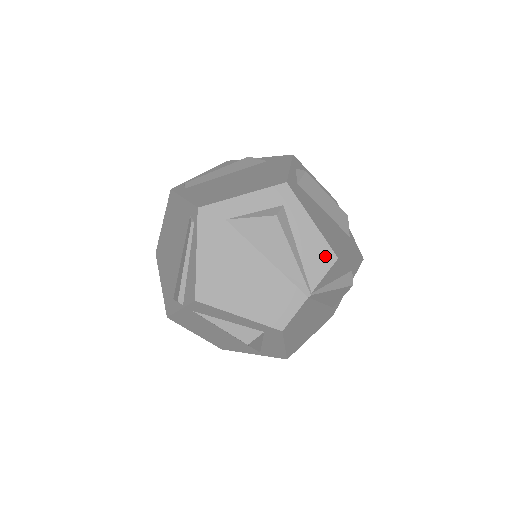
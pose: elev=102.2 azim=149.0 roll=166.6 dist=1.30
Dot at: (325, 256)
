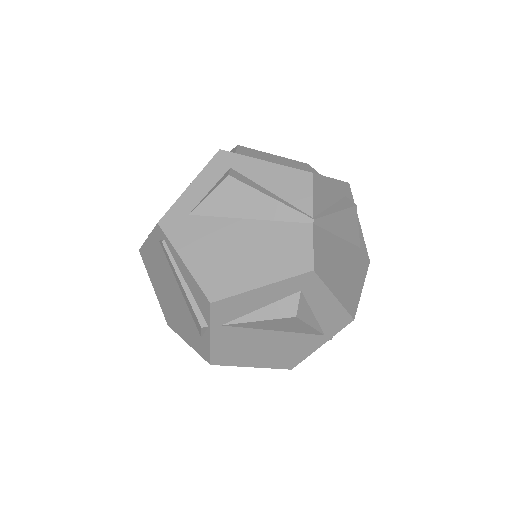
Dot at: (299, 180)
